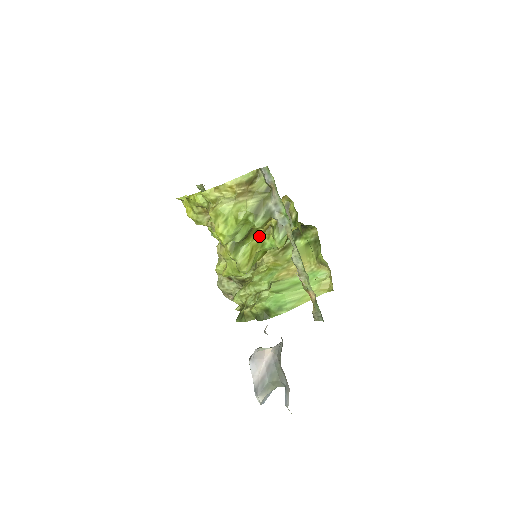
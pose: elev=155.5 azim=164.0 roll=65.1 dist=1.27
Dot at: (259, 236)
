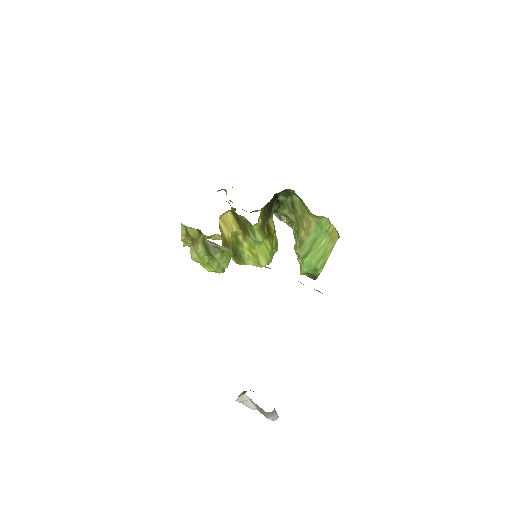
Dot at: (244, 241)
